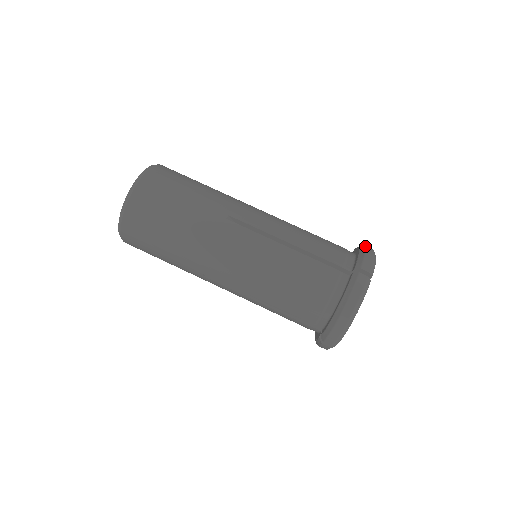
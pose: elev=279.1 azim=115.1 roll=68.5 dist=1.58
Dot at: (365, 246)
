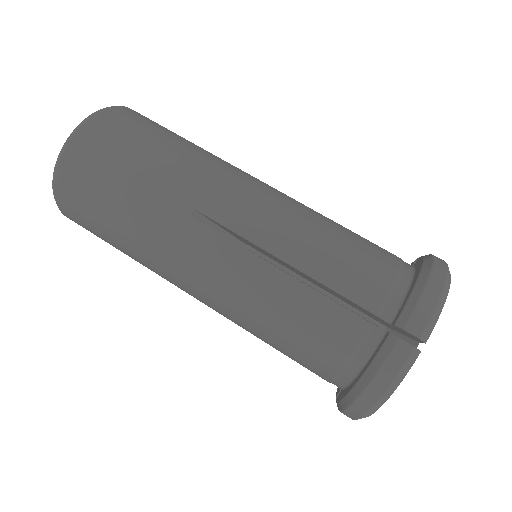
Dot at: (430, 271)
